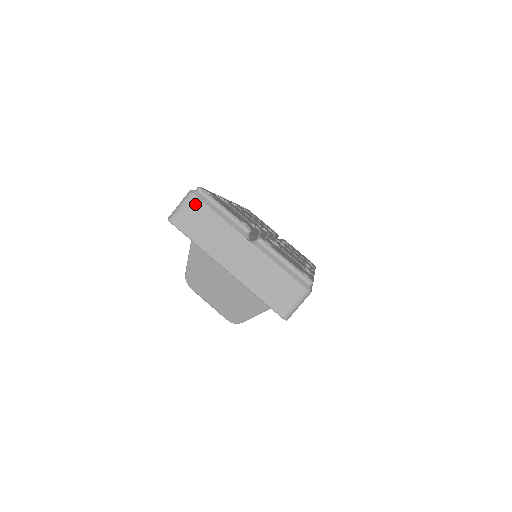
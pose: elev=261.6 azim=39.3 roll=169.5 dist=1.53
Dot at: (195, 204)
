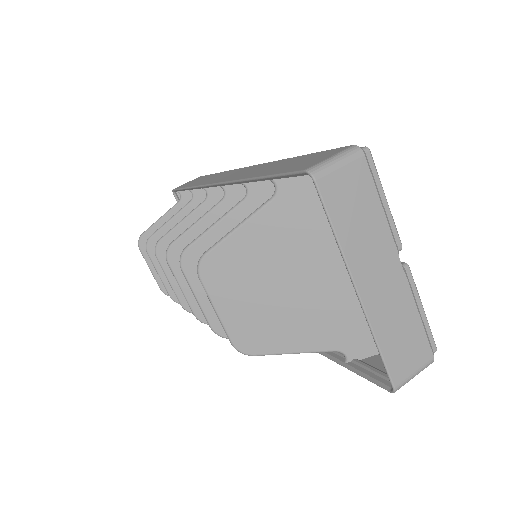
Dot at: (360, 172)
